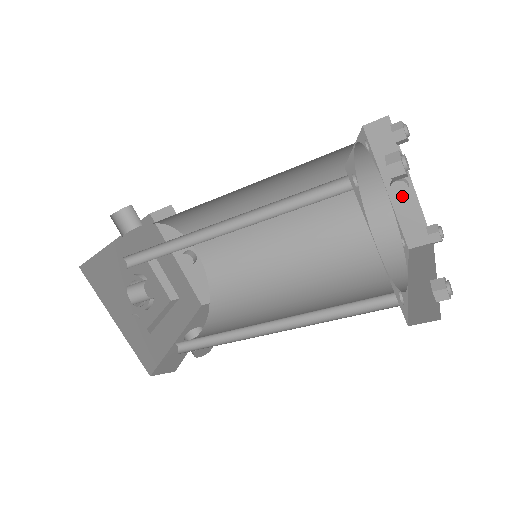
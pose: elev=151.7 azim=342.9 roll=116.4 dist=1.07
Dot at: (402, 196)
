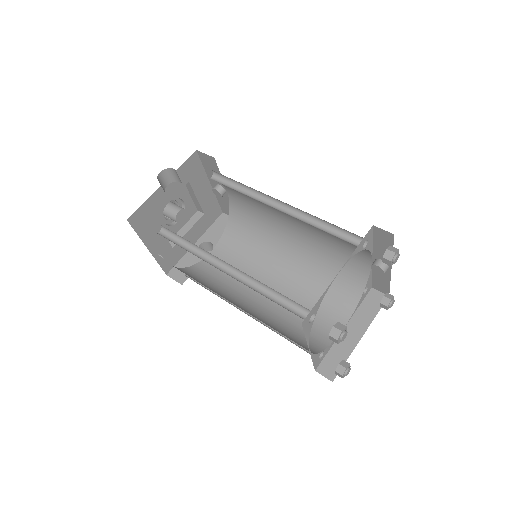
Dot at: (378, 273)
